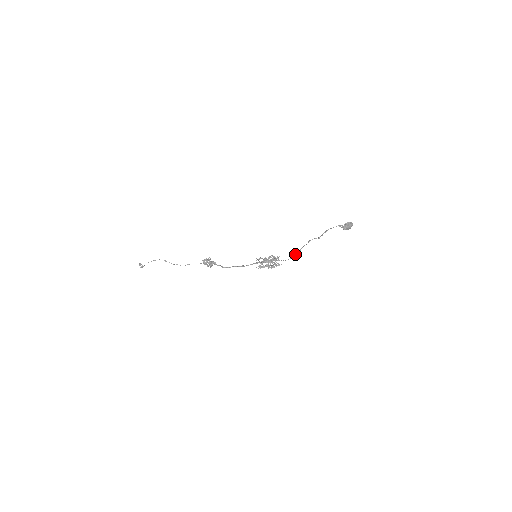
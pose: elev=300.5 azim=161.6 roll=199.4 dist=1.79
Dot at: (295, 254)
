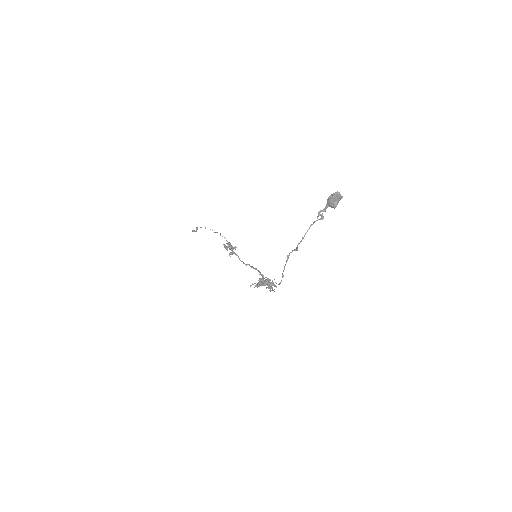
Dot at: (280, 282)
